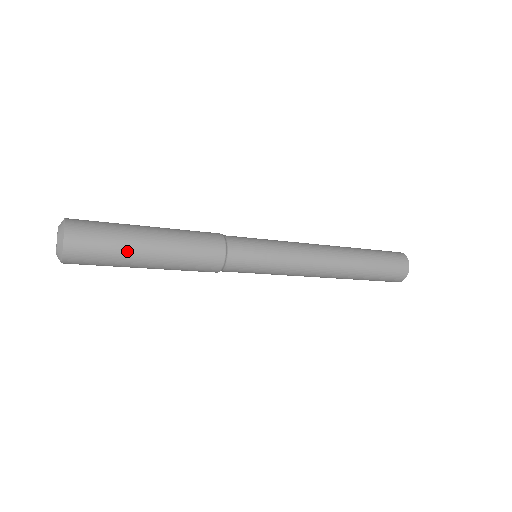
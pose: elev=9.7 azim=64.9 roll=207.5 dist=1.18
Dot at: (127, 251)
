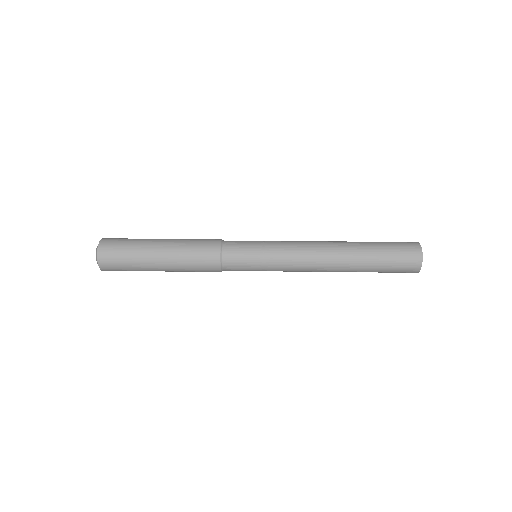
Dot at: (142, 263)
